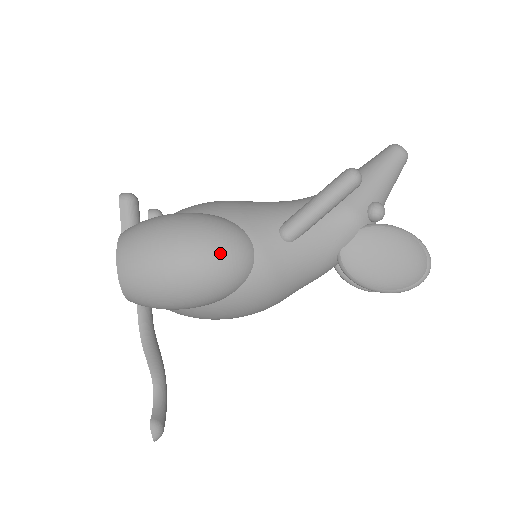
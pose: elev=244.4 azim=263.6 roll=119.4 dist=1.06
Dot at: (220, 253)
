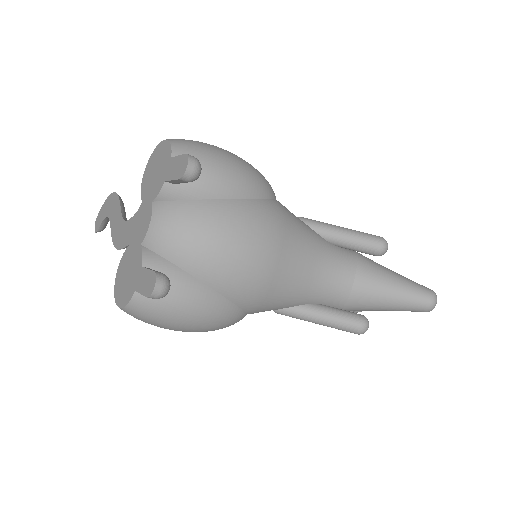
Dot at: occluded
